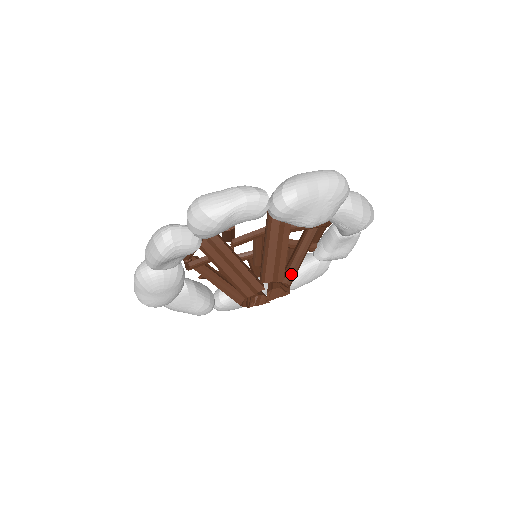
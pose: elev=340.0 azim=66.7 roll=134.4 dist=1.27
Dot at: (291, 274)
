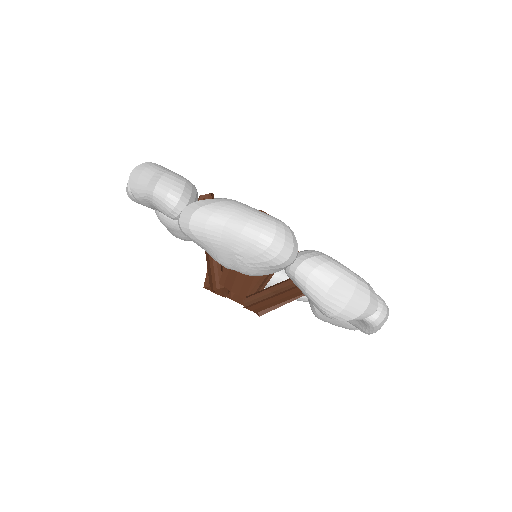
Dot at: (255, 299)
